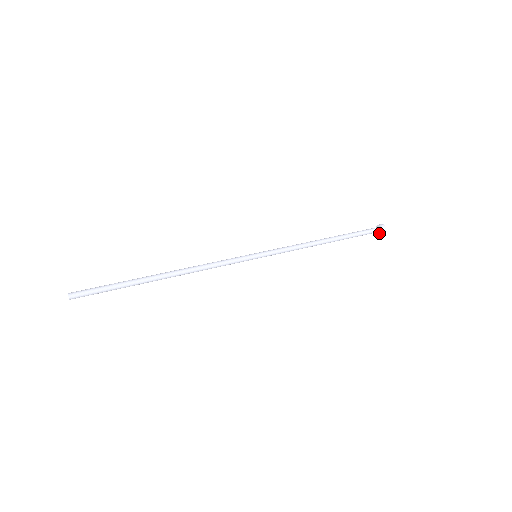
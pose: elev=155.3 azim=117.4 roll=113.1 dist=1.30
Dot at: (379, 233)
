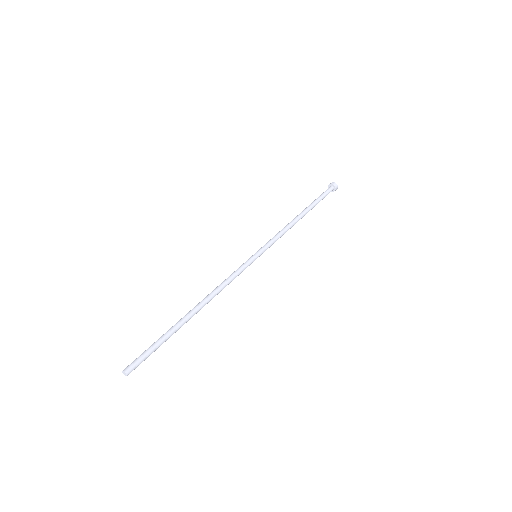
Dot at: (333, 191)
